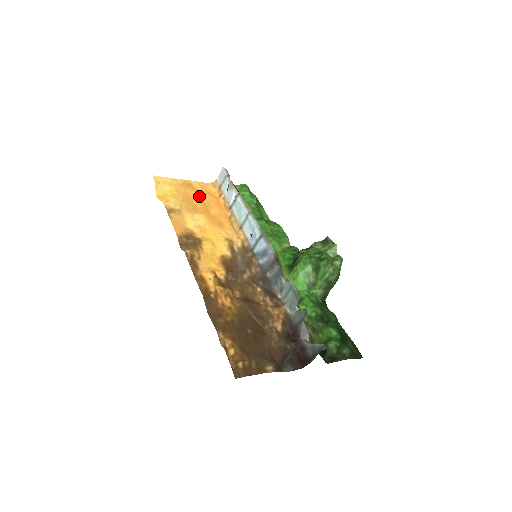
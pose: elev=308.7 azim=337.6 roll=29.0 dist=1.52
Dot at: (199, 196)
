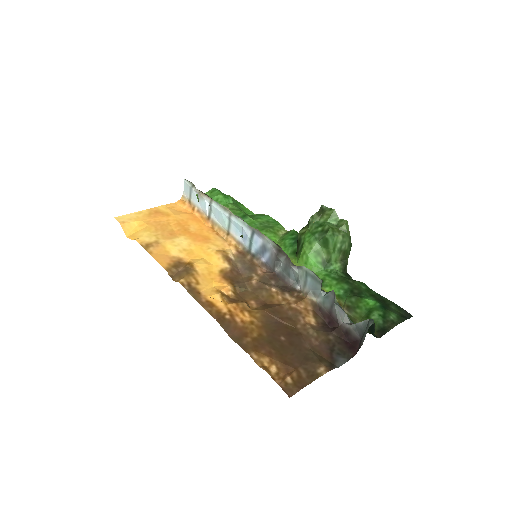
Dot at: (171, 219)
